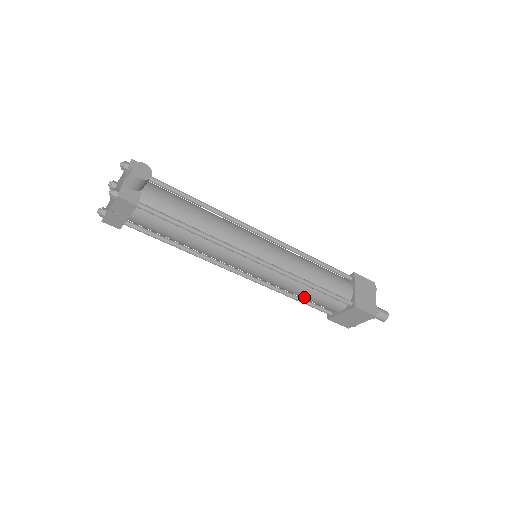
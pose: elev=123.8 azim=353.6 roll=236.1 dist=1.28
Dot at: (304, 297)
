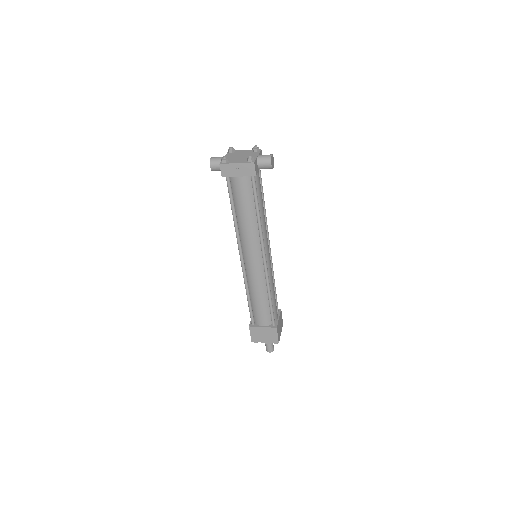
Dot at: (256, 301)
